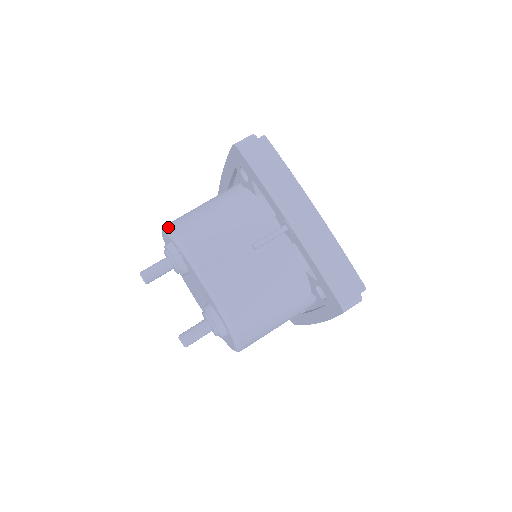
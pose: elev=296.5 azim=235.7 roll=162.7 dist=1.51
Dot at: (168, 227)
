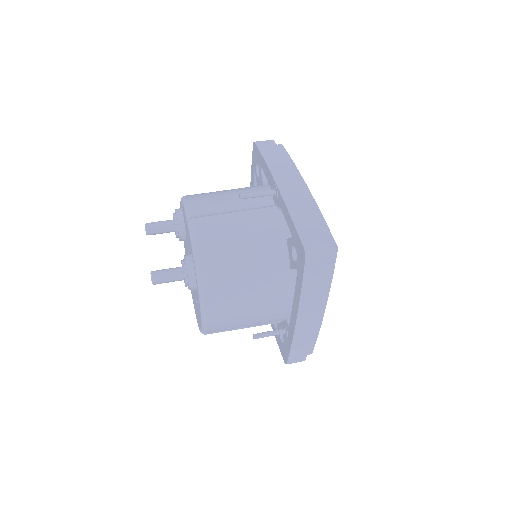
Dot at: occluded
